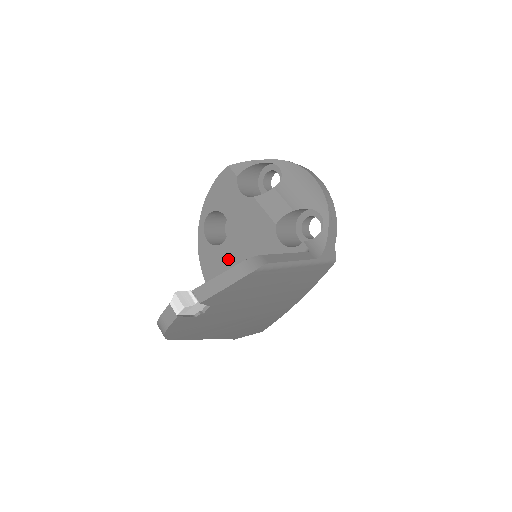
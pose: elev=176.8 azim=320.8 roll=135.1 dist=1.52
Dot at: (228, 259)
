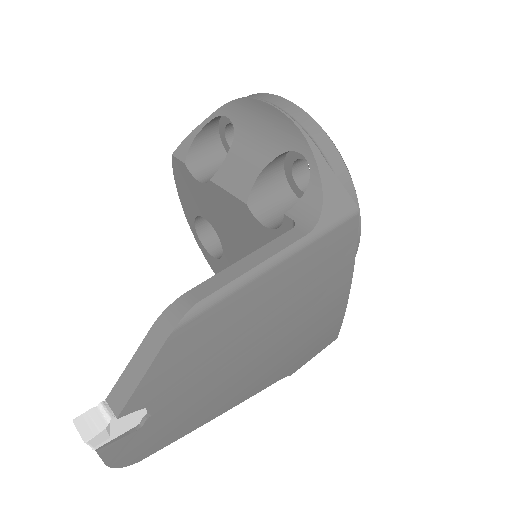
Dot at: occluded
